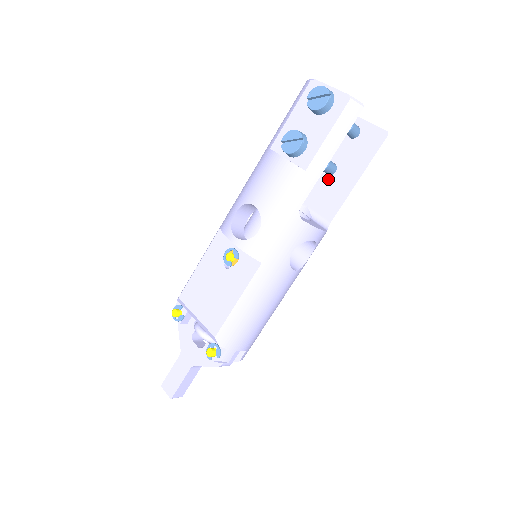
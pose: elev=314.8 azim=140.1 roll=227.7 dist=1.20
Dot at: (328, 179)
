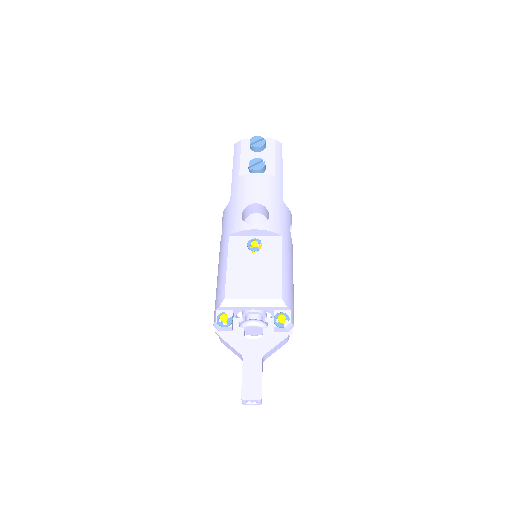
Dot at: occluded
